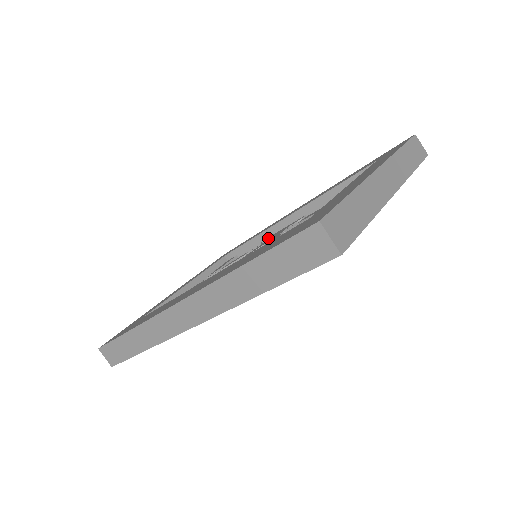
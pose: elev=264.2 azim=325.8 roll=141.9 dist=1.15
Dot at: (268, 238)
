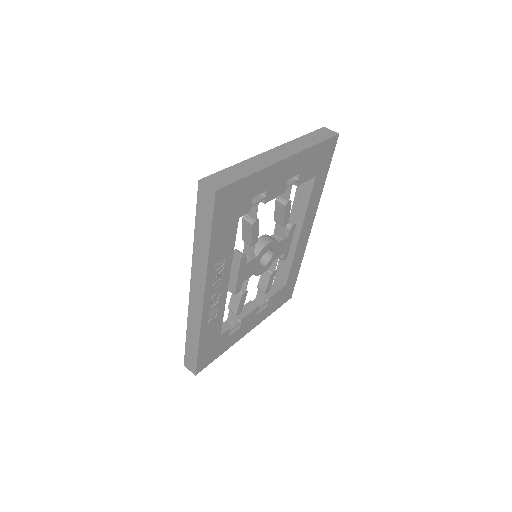
Dot at: occluded
